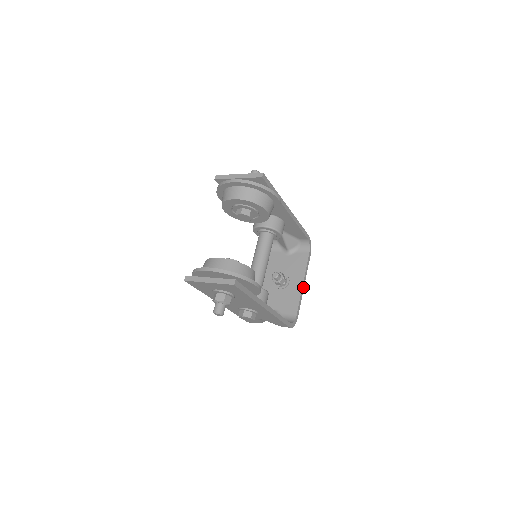
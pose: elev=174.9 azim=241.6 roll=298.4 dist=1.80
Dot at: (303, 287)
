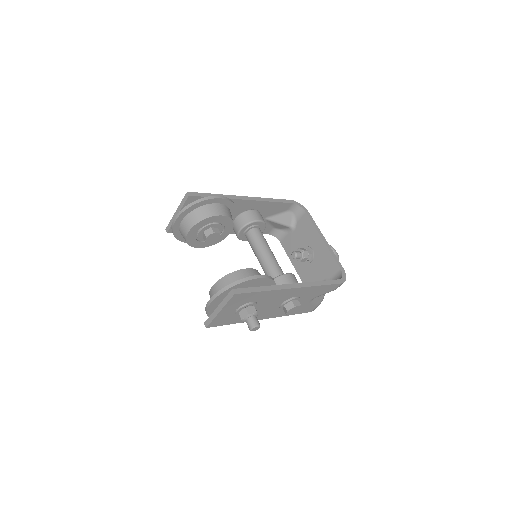
Dot at: (326, 242)
